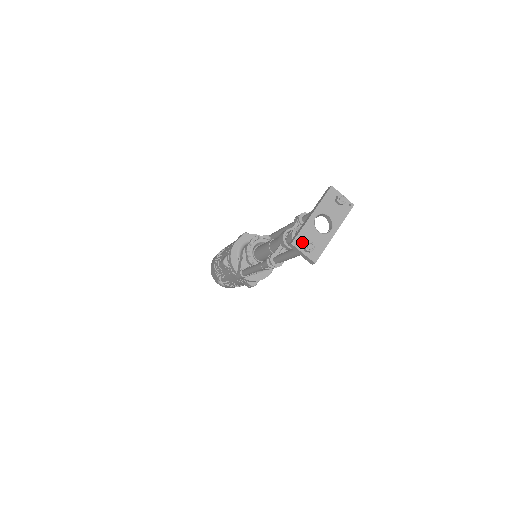
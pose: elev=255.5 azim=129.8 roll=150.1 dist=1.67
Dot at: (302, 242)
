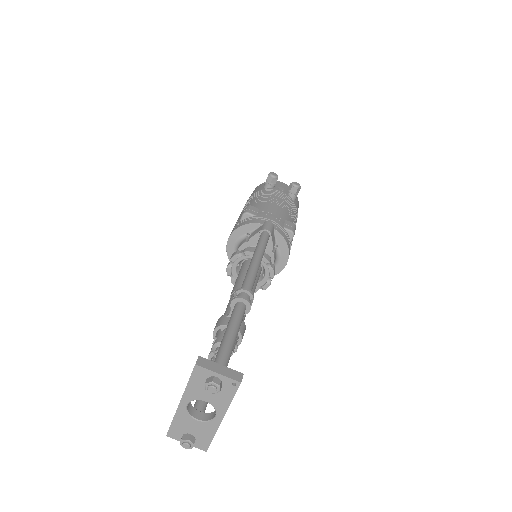
Dot at: (179, 433)
